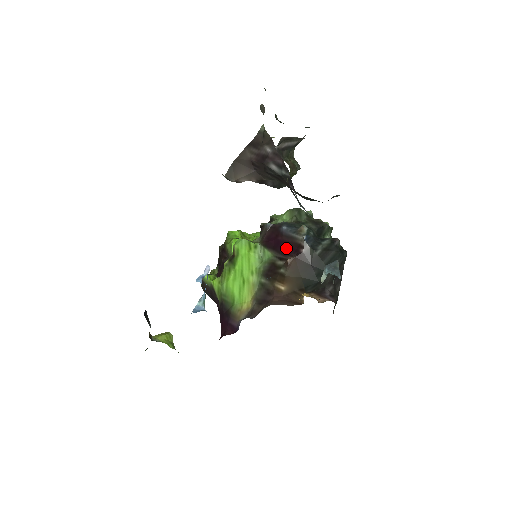
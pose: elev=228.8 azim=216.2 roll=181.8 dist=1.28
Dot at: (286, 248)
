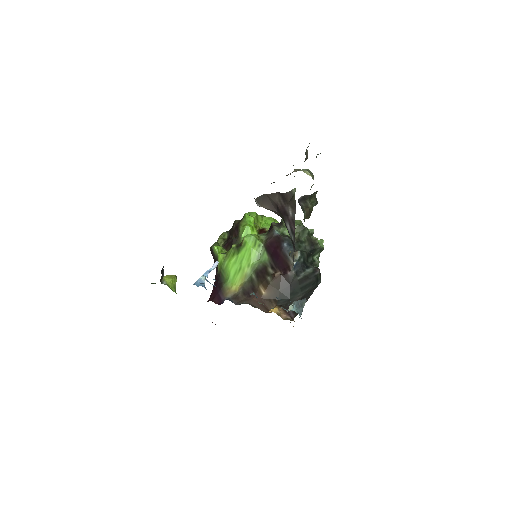
Dot at: (279, 262)
